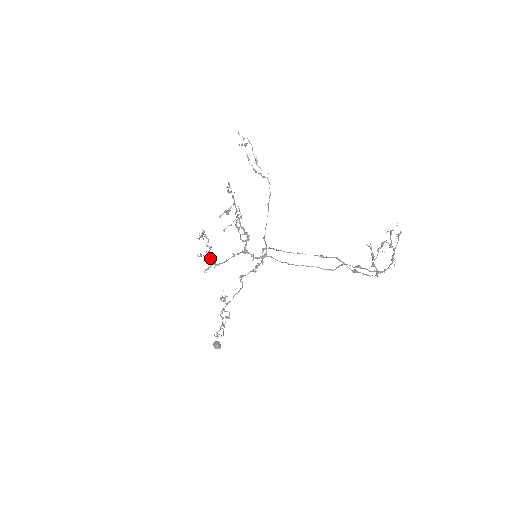
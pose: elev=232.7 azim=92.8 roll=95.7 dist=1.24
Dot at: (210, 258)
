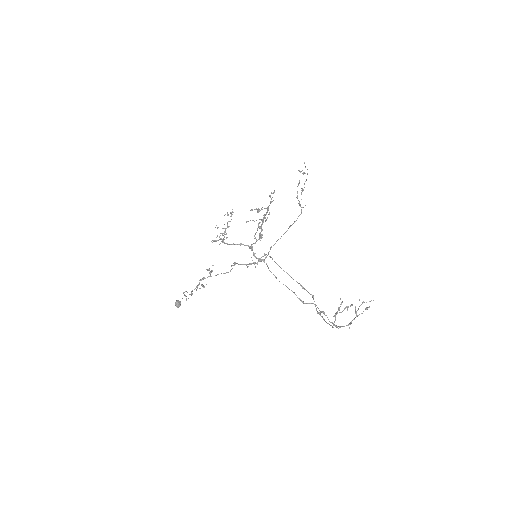
Dot at: occluded
